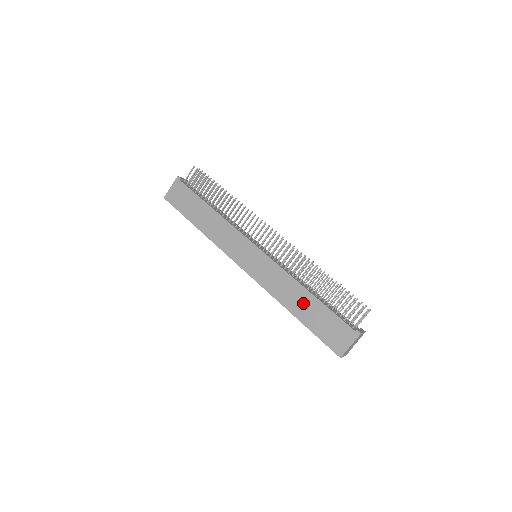
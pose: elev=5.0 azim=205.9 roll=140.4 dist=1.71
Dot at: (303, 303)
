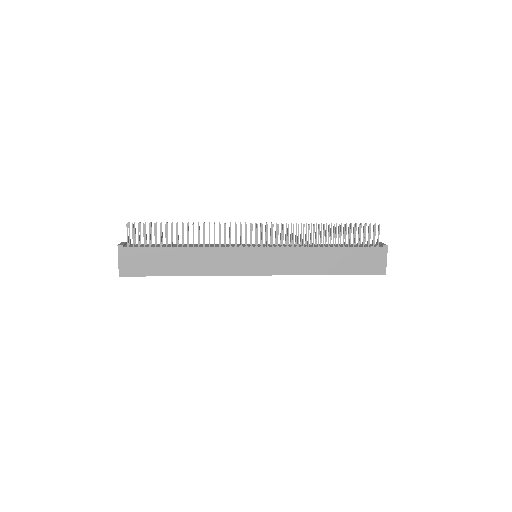
Dot at: (330, 260)
